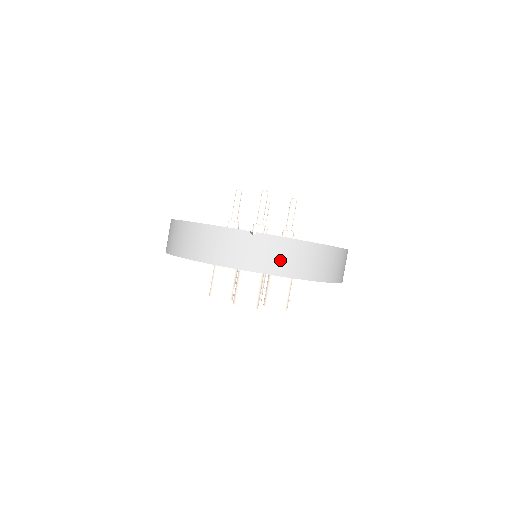
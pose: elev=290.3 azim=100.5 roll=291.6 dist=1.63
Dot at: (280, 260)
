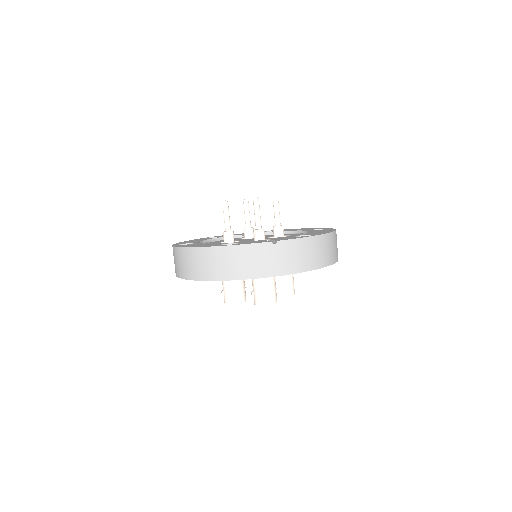
Dot at: (301, 258)
